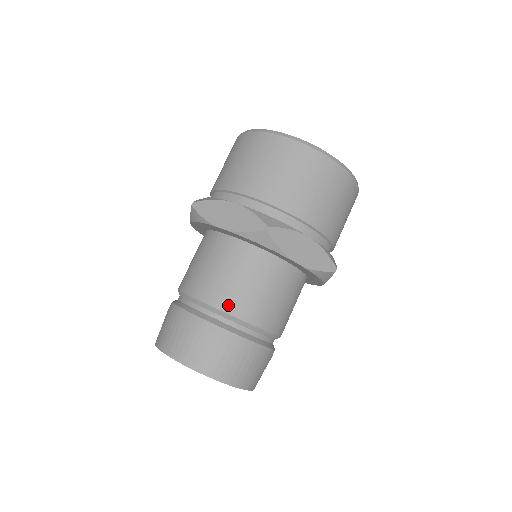
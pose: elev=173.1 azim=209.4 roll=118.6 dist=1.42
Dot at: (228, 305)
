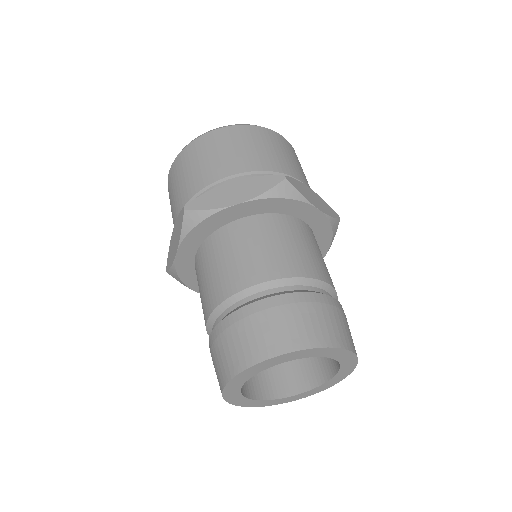
Dot at: (292, 270)
